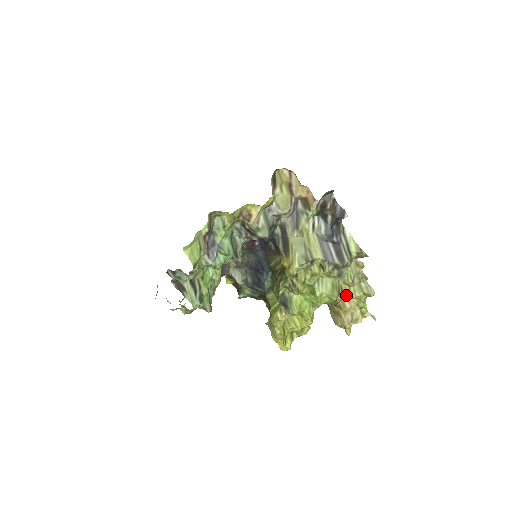
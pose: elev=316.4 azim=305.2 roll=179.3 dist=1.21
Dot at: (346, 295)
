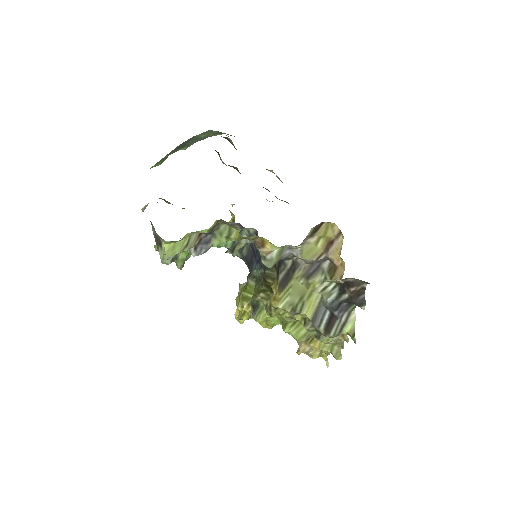
Dot at: (314, 343)
